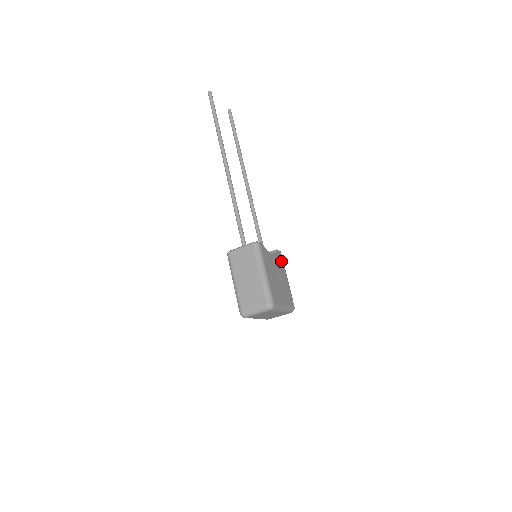
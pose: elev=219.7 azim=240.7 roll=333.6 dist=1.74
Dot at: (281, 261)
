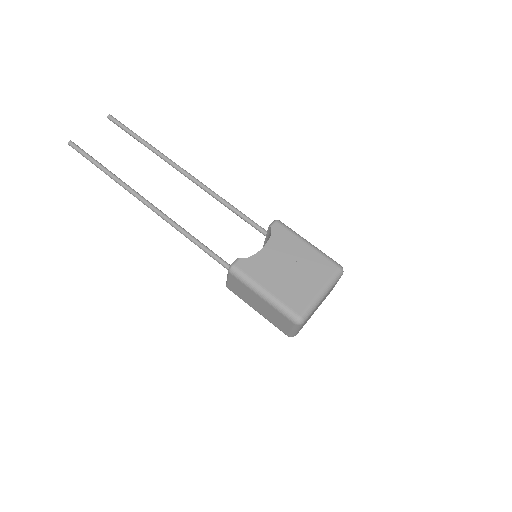
Dot at: (283, 234)
